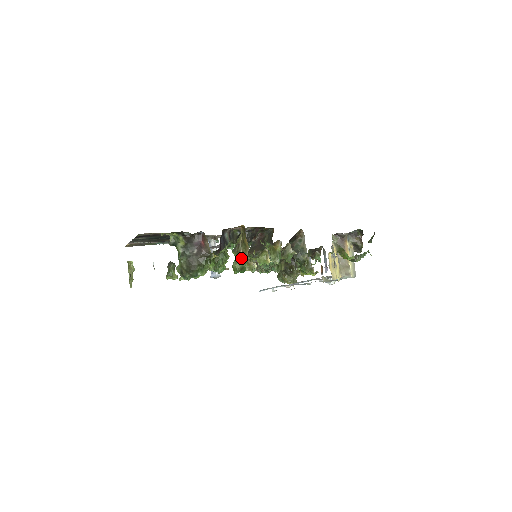
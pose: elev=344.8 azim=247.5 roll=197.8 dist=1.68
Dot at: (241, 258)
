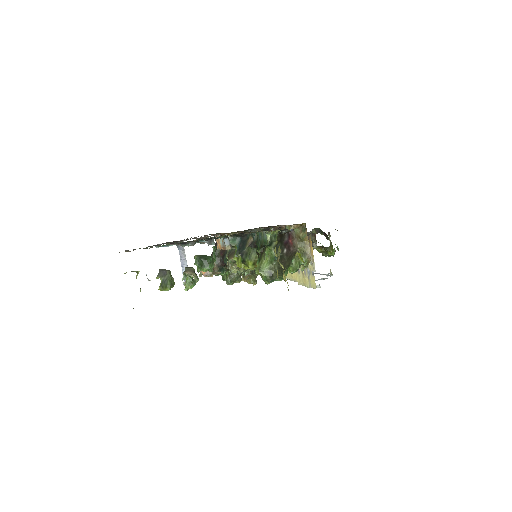
Dot at: occluded
